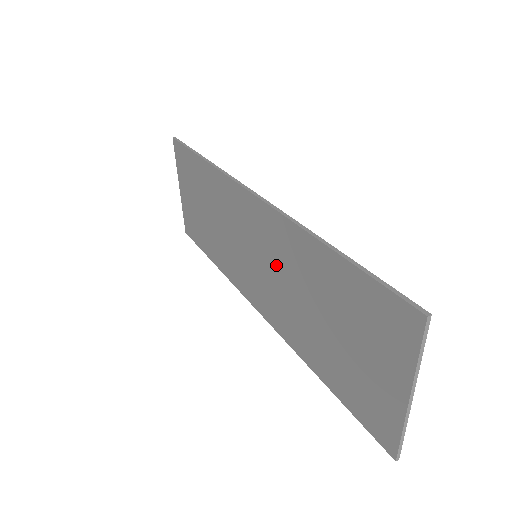
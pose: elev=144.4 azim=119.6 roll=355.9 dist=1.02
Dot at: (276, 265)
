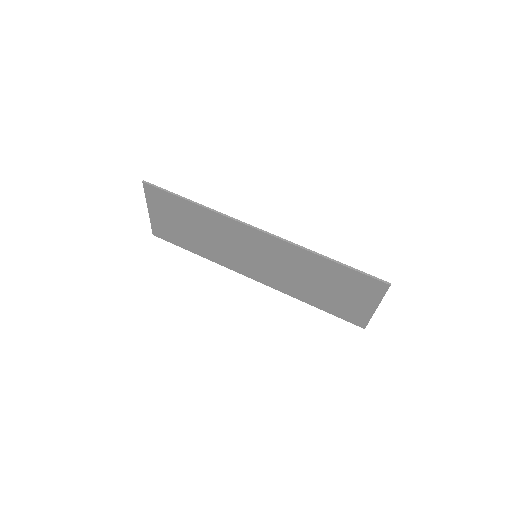
Dot at: (280, 262)
